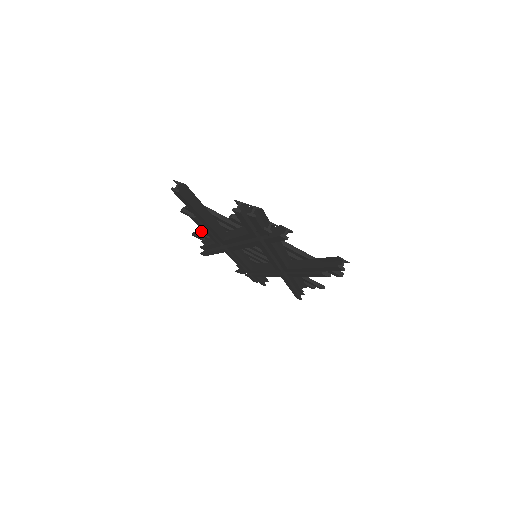
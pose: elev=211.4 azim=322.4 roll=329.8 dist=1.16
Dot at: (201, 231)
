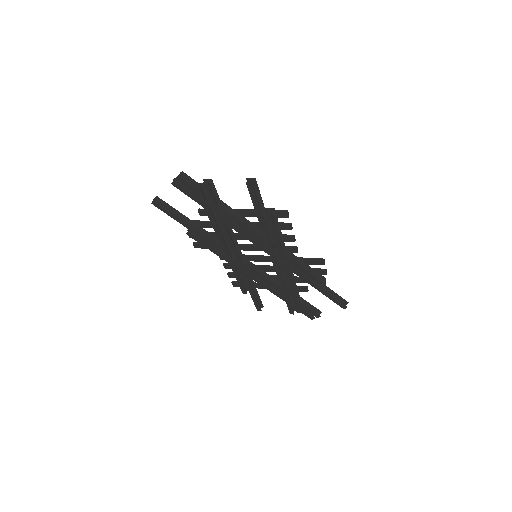
Dot at: (224, 266)
